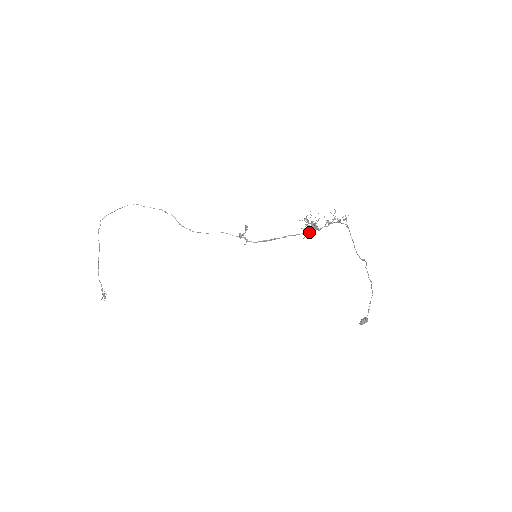
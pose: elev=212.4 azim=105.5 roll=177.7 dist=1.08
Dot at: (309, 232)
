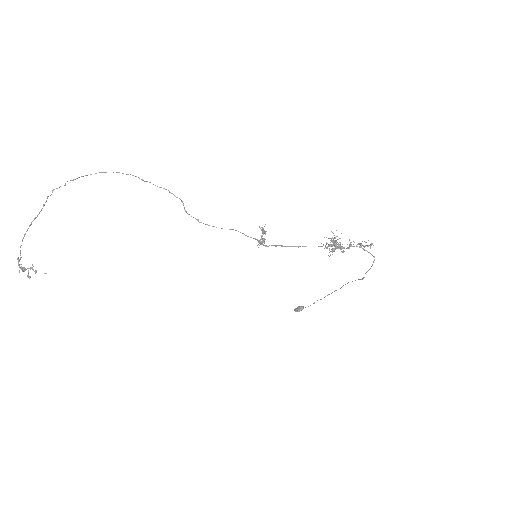
Dot at: (332, 251)
